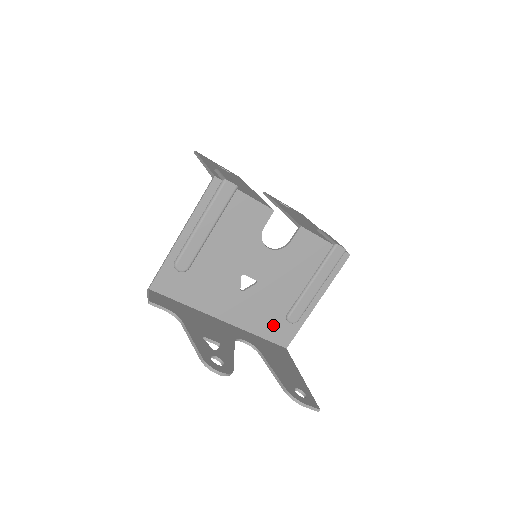
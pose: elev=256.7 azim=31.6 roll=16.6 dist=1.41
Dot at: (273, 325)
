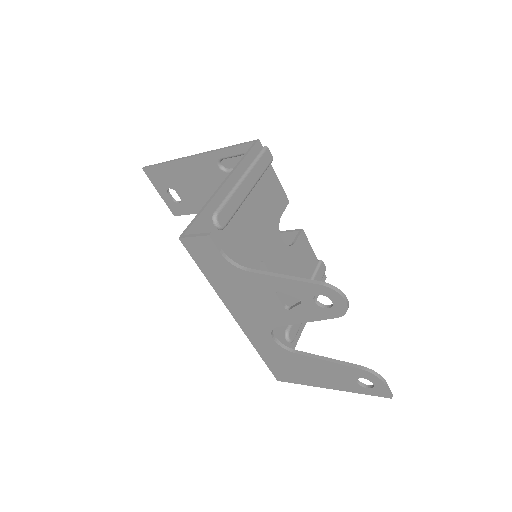
Dot at: occluded
